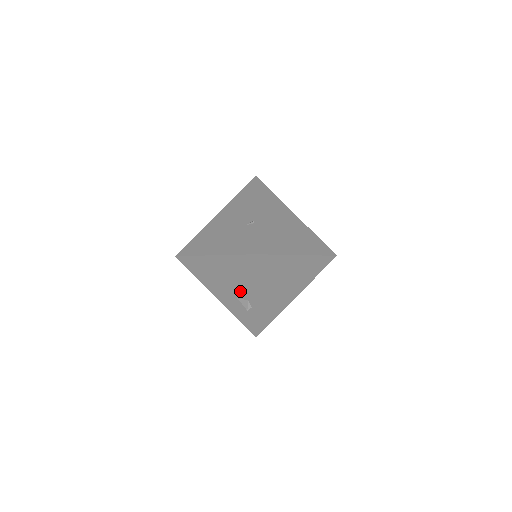
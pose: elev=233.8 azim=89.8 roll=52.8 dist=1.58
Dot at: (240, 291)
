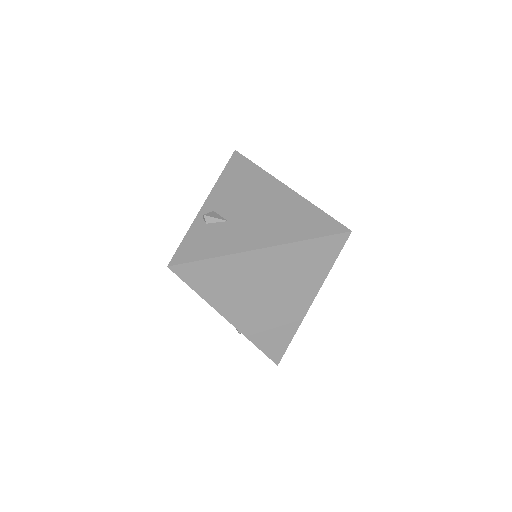
Dot at: occluded
